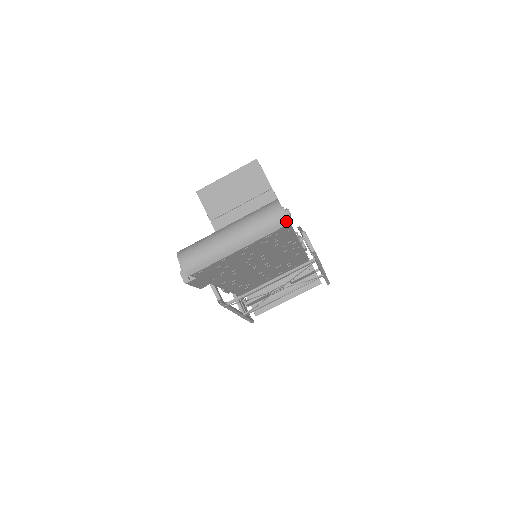
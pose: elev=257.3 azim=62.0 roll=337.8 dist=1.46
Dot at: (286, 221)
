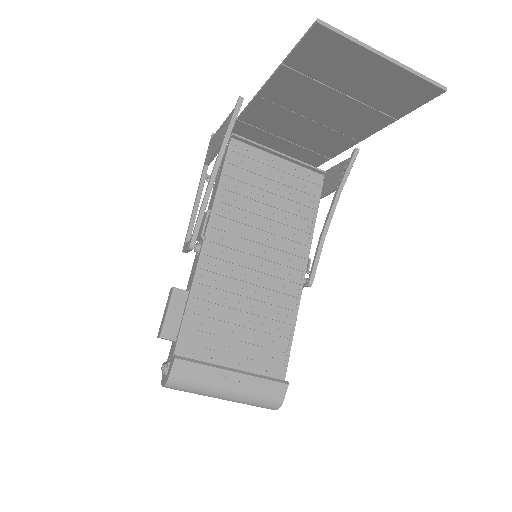
Dot at: occluded
